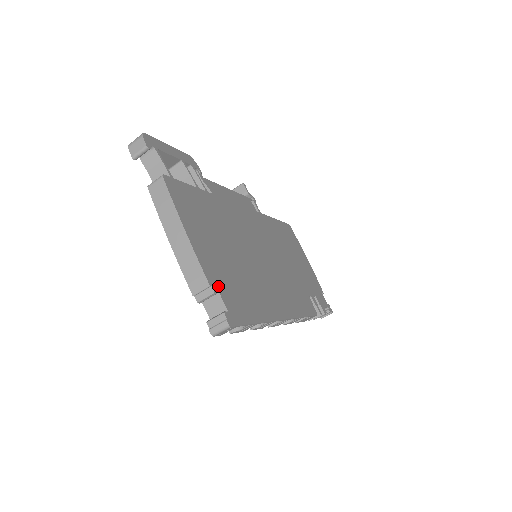
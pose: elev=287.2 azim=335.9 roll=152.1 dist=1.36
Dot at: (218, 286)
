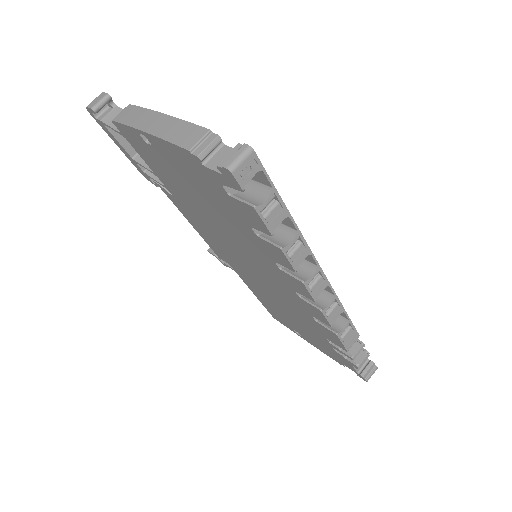
Dot at: (221, 146)
